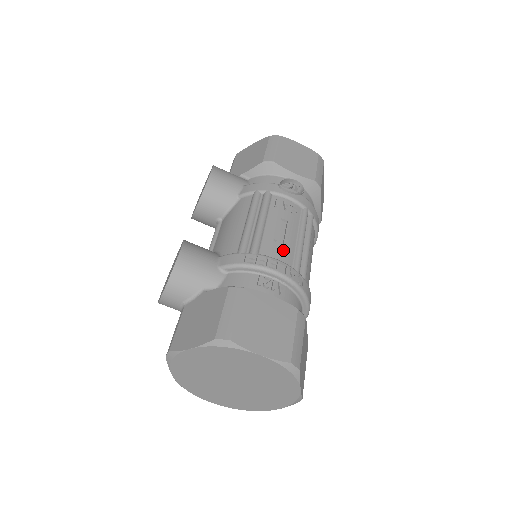
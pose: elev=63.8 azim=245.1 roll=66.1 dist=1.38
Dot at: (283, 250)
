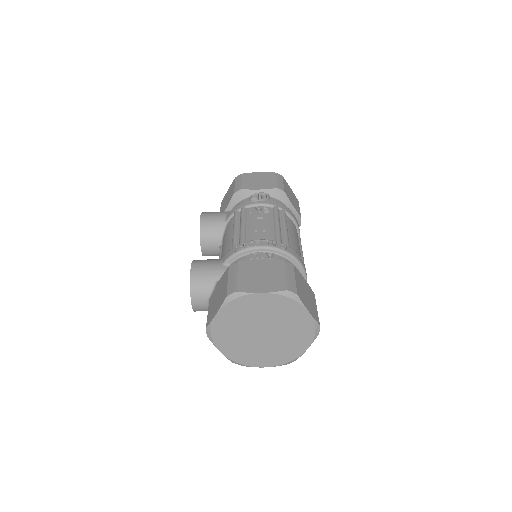
Dot at: (264, 234)
